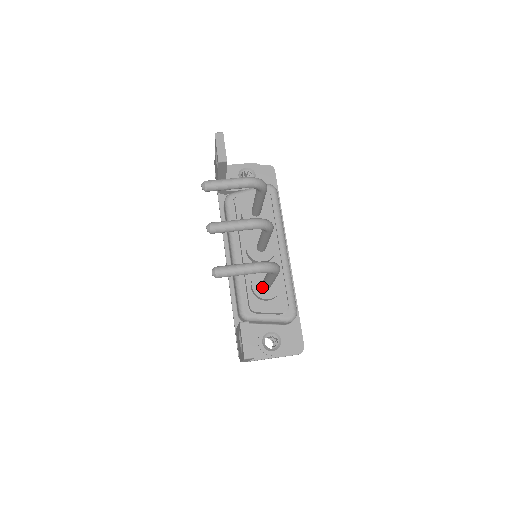
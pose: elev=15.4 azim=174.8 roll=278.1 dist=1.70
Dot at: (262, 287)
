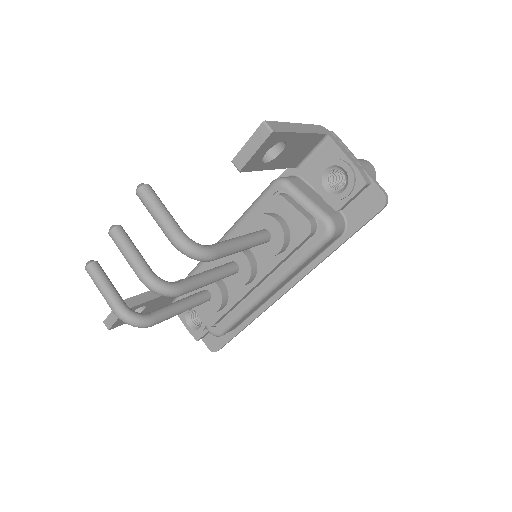
Dot at: occluded
